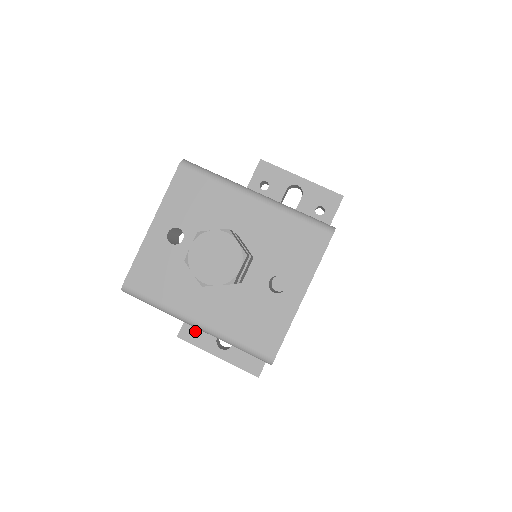
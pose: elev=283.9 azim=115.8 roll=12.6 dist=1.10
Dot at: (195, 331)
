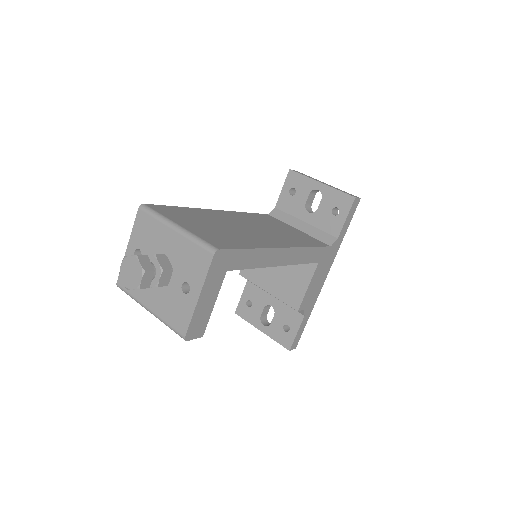
Dot at: (246, 310)
